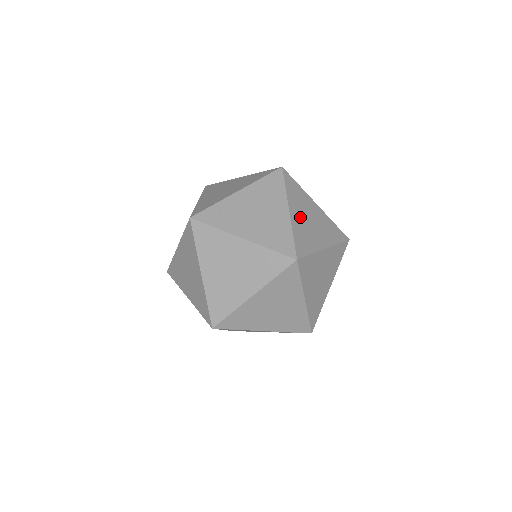
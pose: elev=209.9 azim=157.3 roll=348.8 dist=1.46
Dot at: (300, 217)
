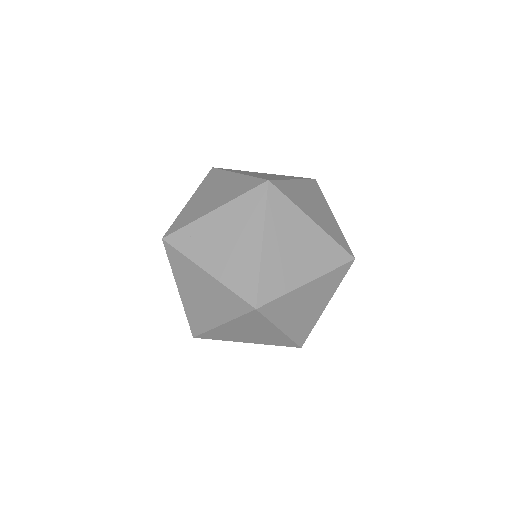
Dot at: (278, 248)
